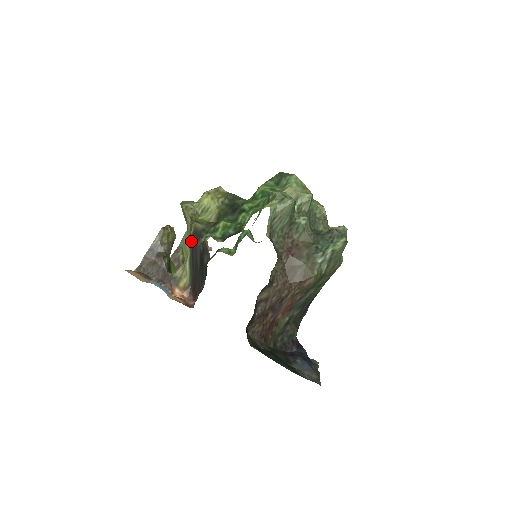
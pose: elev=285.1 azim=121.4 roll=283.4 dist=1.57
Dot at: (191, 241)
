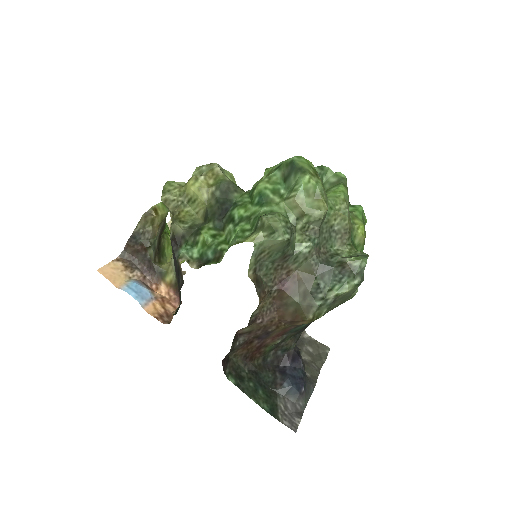
Dot at: (171, 244)
